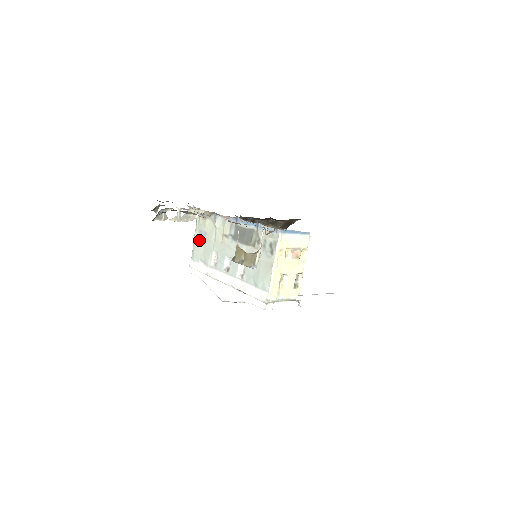
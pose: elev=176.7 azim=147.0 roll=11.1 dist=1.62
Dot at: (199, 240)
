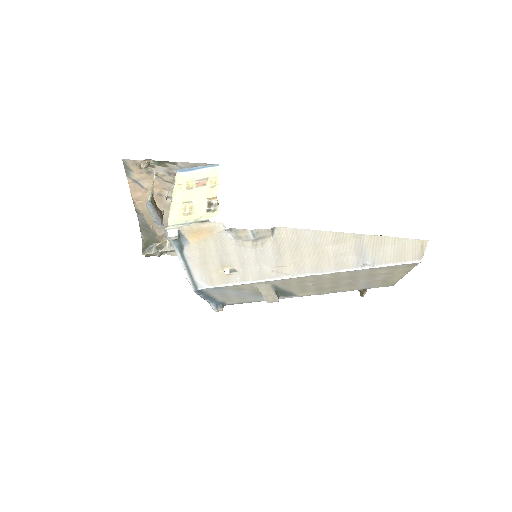
Dot at: occluded
